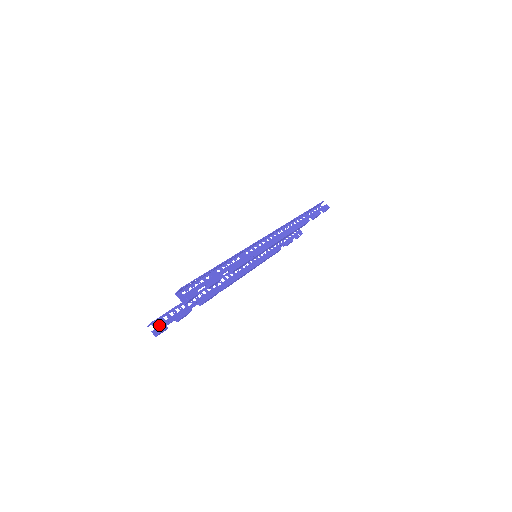
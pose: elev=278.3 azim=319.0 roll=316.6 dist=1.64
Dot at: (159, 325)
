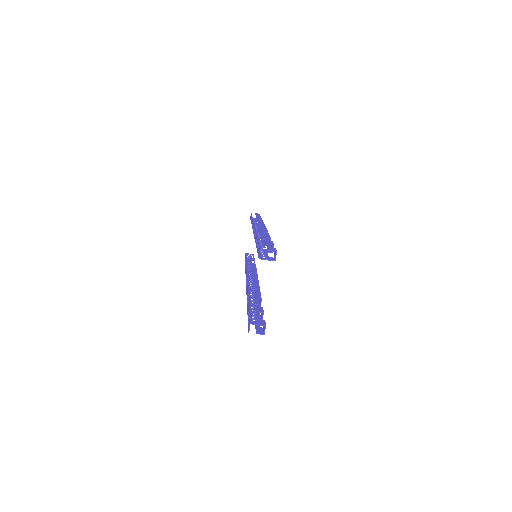
Dot at: (257, 322)
